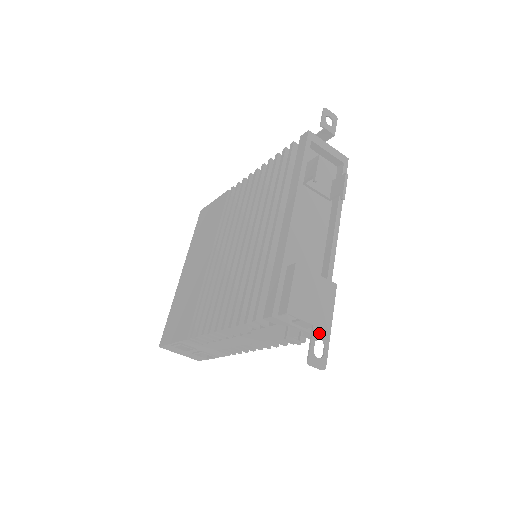
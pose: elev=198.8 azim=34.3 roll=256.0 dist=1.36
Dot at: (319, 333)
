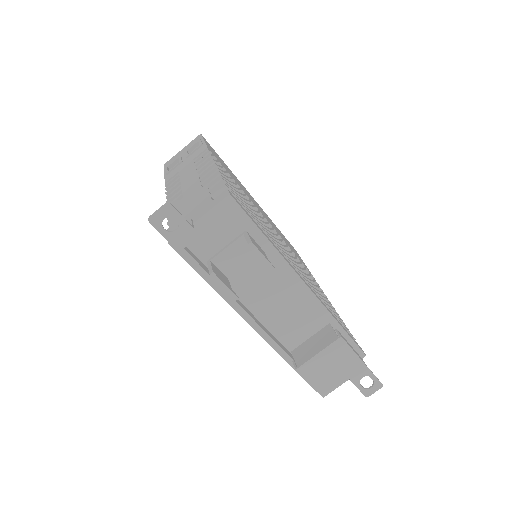
Dot at: (358, 377)
